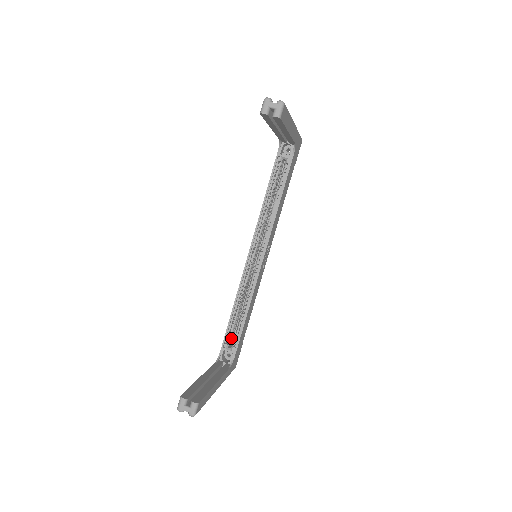
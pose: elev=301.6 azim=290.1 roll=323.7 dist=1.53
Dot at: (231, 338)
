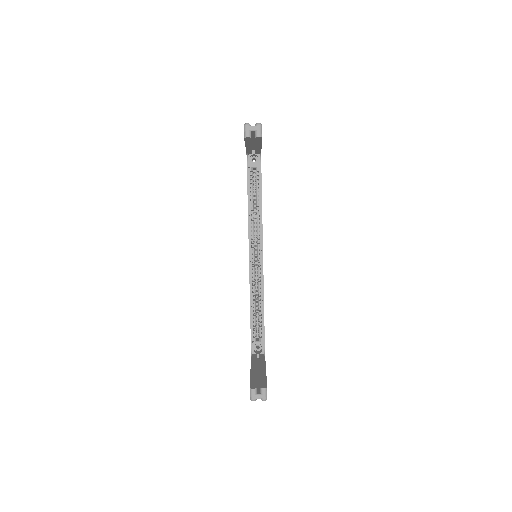
Dot at: (256, 332)
